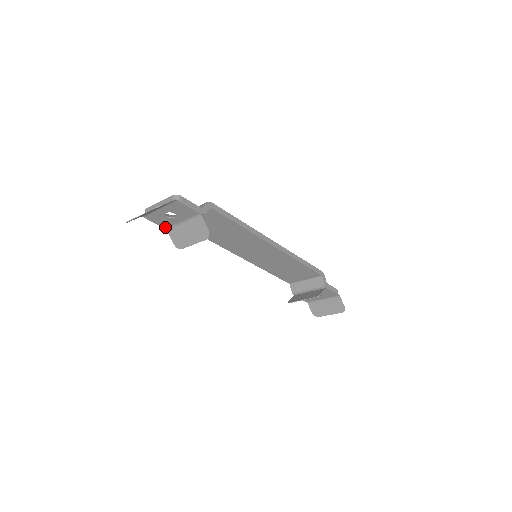
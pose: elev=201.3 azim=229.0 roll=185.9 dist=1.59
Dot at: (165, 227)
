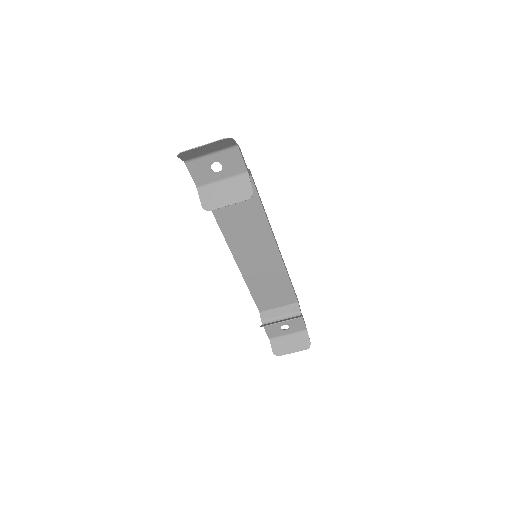
Dot at: (198, 185)
